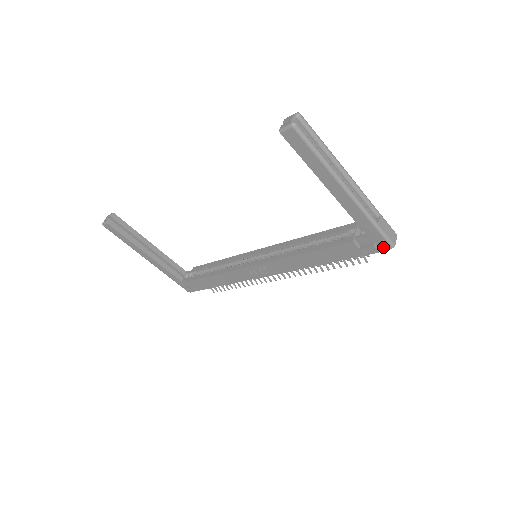
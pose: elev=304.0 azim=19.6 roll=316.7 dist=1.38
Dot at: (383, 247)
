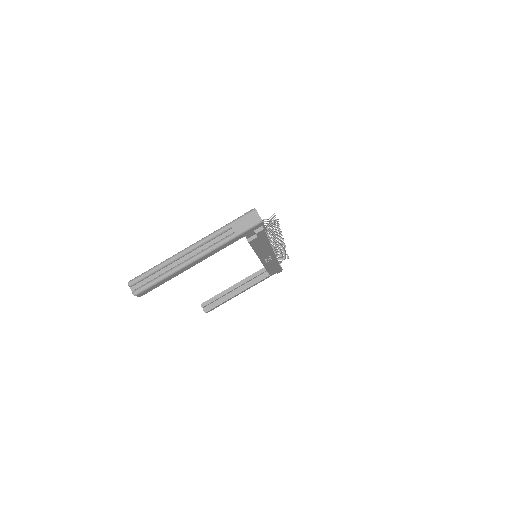
Dot at: (260, 226)
